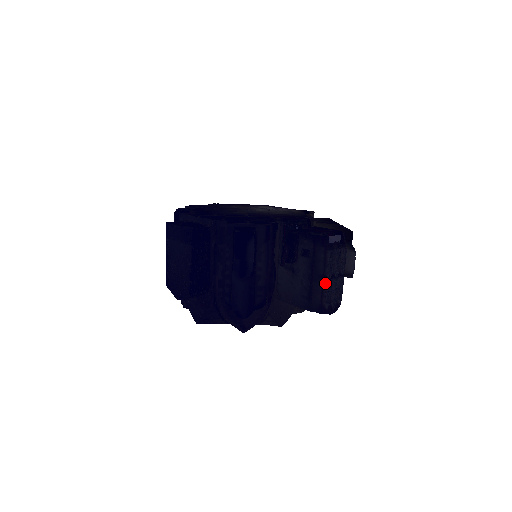
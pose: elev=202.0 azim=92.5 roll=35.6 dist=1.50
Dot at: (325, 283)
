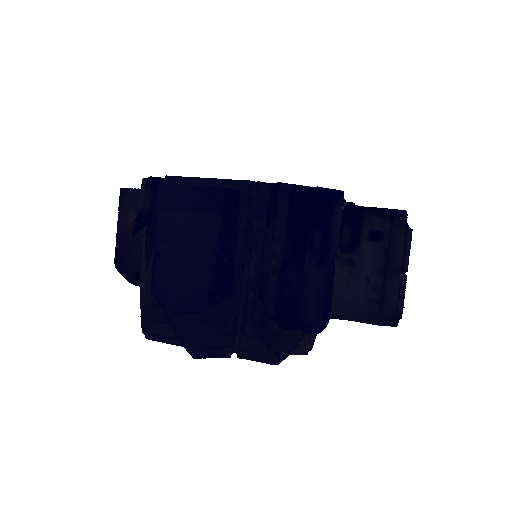
Dot at: (403, 278)
